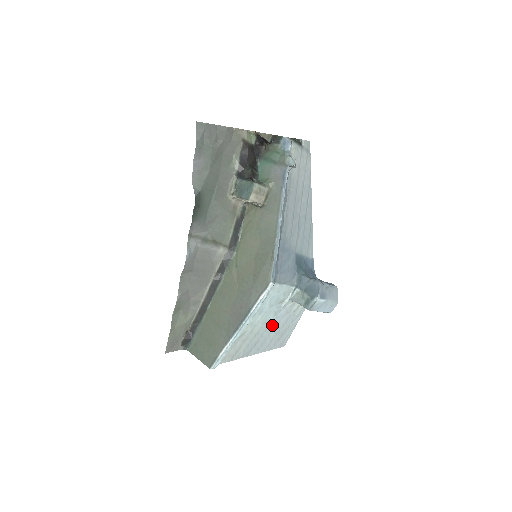
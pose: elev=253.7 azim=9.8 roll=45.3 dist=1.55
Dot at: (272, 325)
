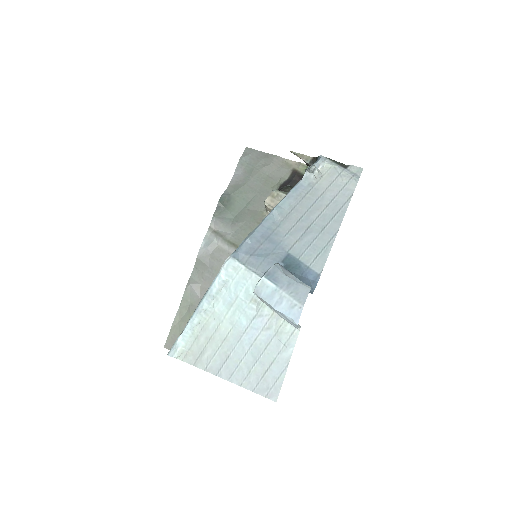
Dot at: (247, 338)
